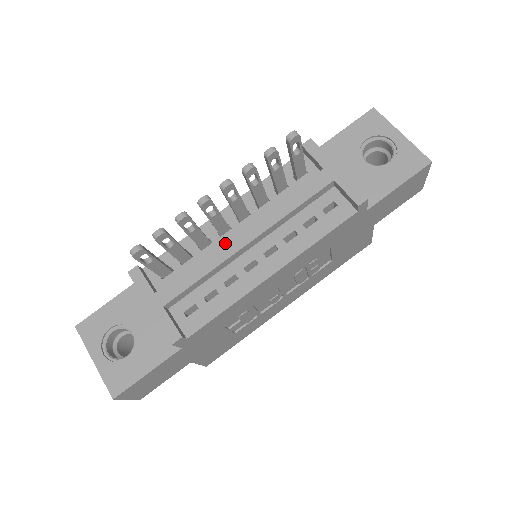
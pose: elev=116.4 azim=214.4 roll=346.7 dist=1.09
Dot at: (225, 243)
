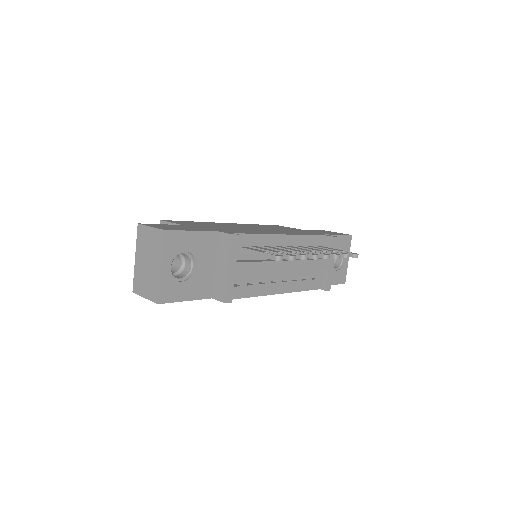
Dot at: (280, 262)
